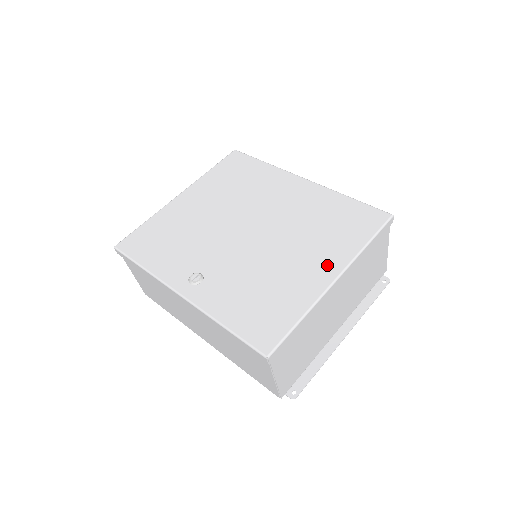
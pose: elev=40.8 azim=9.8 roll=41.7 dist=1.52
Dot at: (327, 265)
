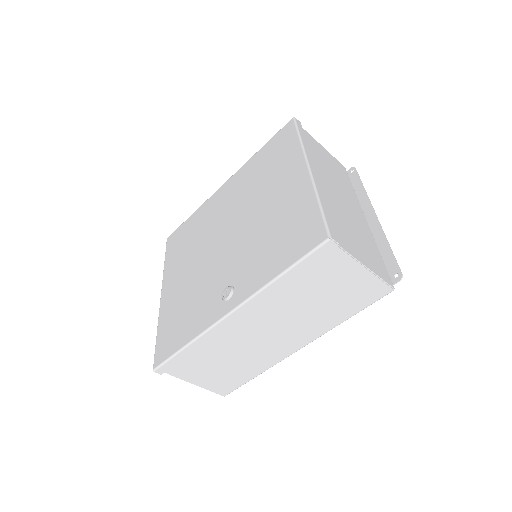
Dot at: (293, 173)
